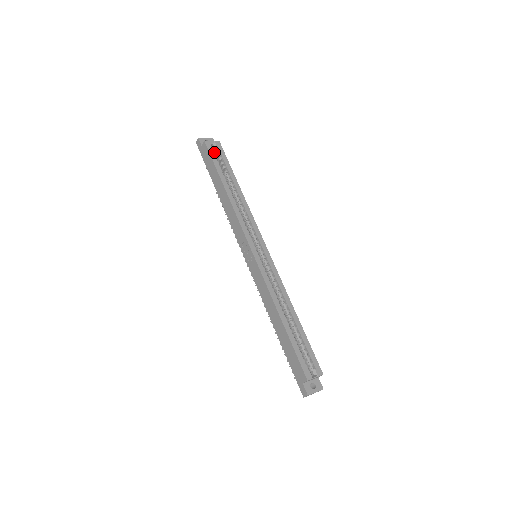
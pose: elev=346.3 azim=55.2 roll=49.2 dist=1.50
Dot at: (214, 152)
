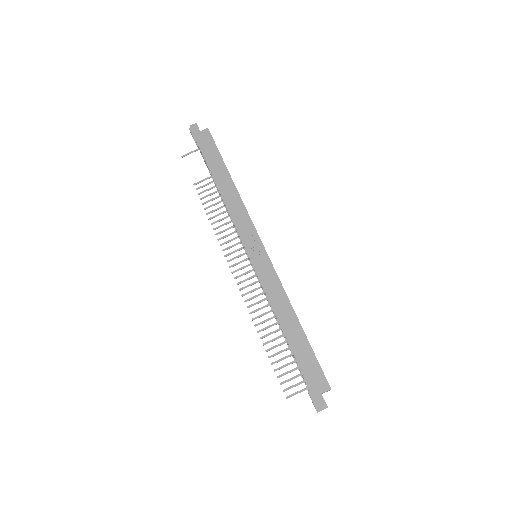
Dot at: occluded
